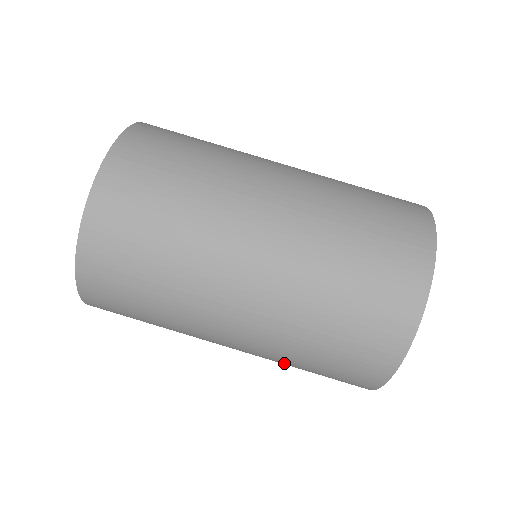
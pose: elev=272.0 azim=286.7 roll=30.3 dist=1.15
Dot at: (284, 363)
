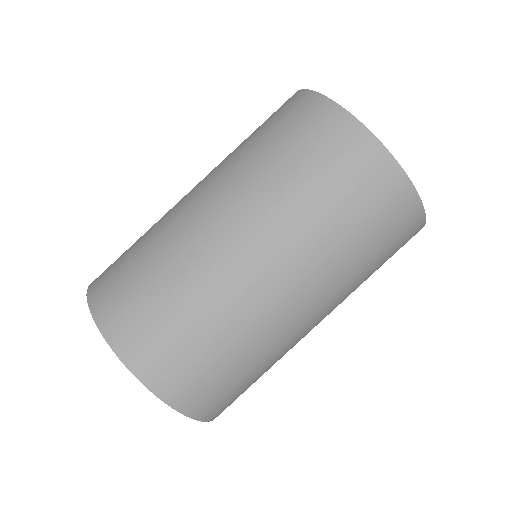
Dot at: (338, 254)
